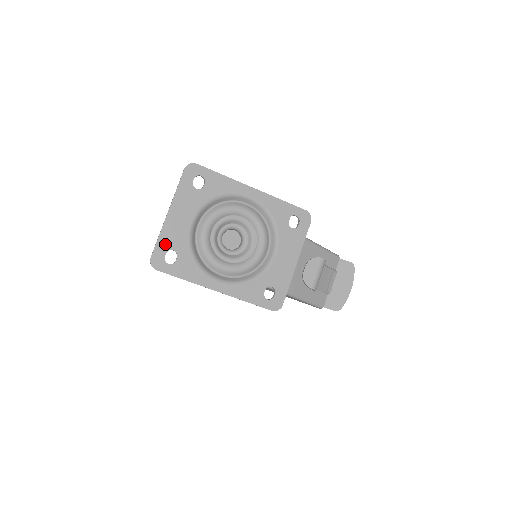
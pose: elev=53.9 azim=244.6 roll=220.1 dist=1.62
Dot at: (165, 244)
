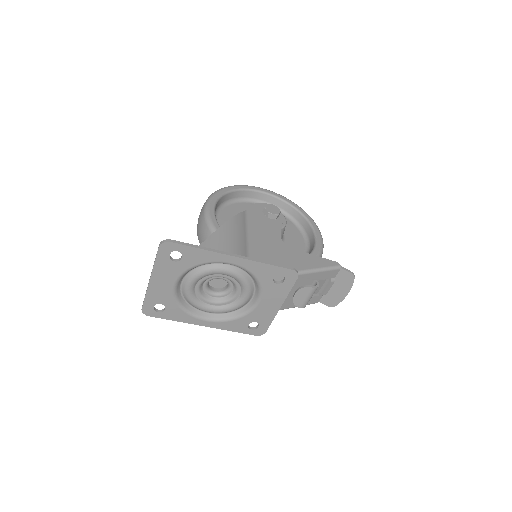
Dot at: (152, 300)
